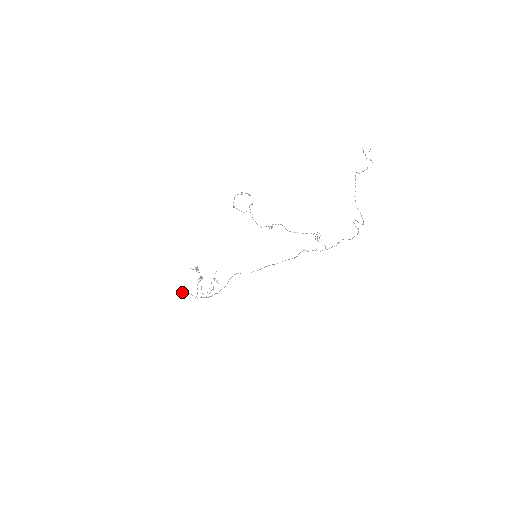
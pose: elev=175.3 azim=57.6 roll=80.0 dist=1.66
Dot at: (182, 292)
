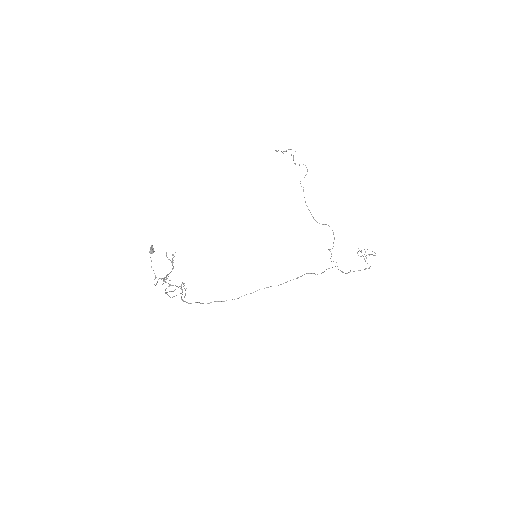
Dot at: occluded
